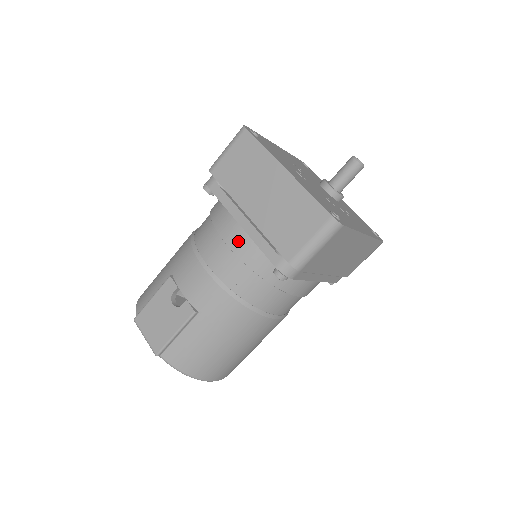
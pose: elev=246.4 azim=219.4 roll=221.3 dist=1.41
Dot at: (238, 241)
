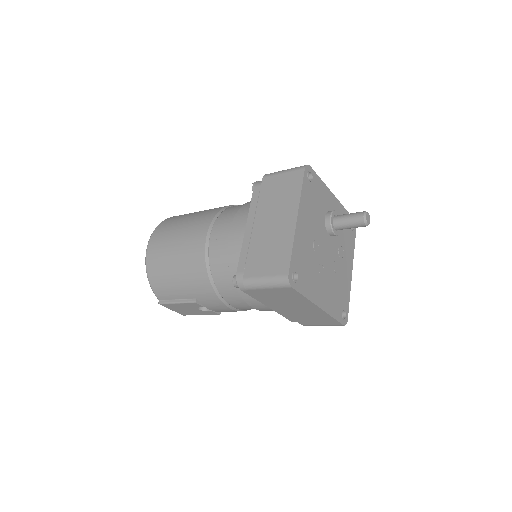
Dot at: occluded
